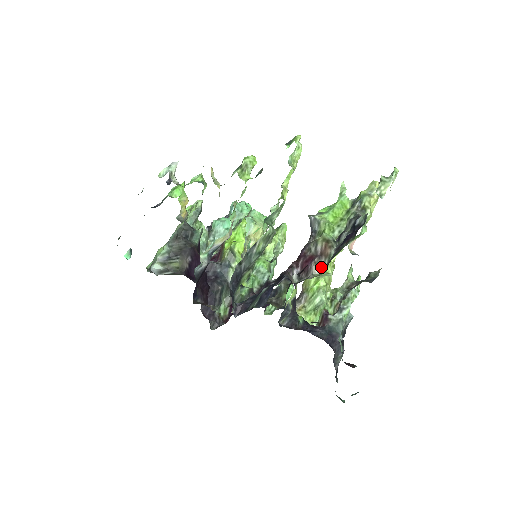
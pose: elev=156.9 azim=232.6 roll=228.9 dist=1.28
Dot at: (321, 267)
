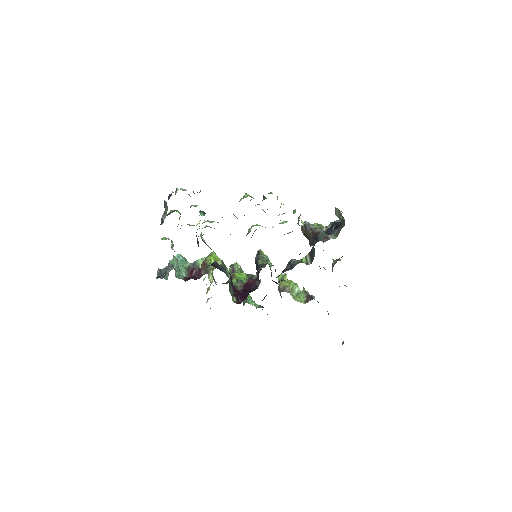
Dot at: (332, 237)
